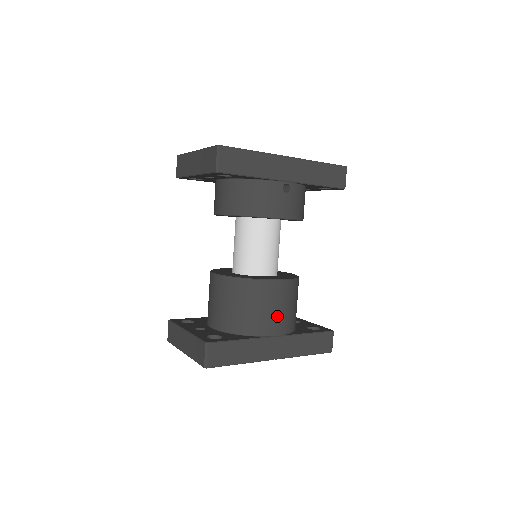
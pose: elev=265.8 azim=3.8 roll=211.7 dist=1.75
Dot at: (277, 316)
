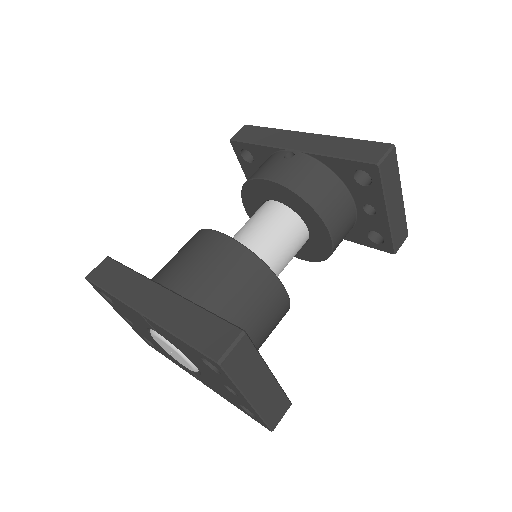
Dot at: (185, 266)
